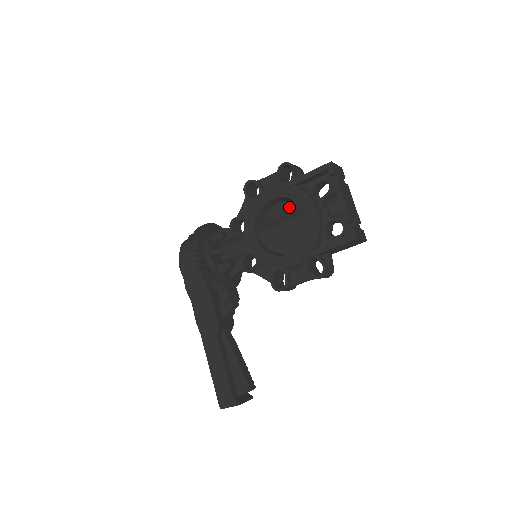
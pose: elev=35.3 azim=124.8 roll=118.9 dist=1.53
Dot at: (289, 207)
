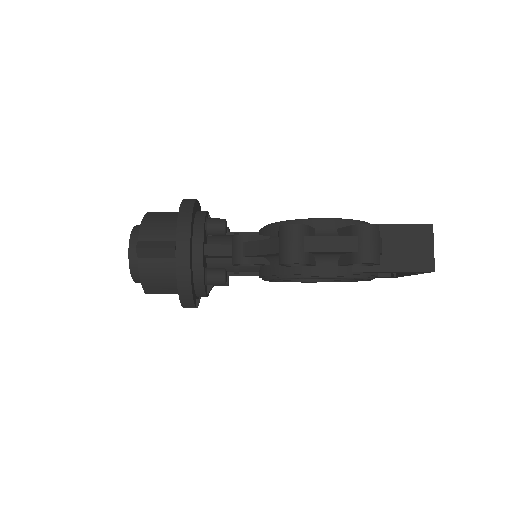
Dot at: occluded
